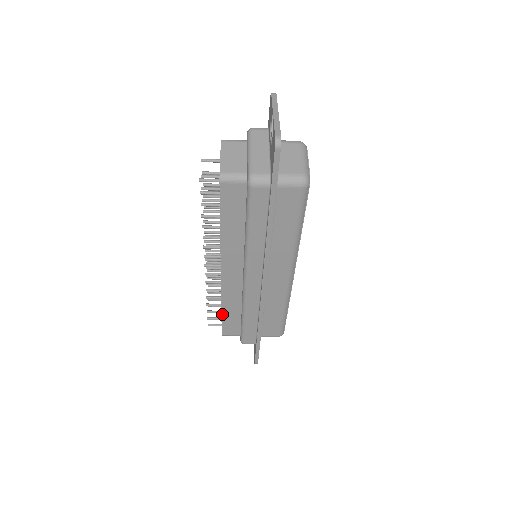
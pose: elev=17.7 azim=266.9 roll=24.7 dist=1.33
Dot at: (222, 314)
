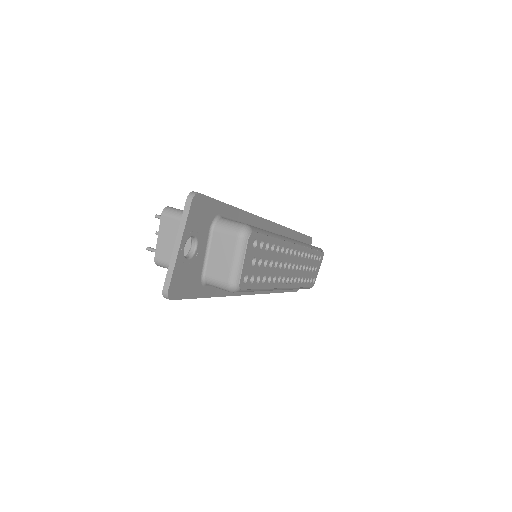
Dot at: occluded
